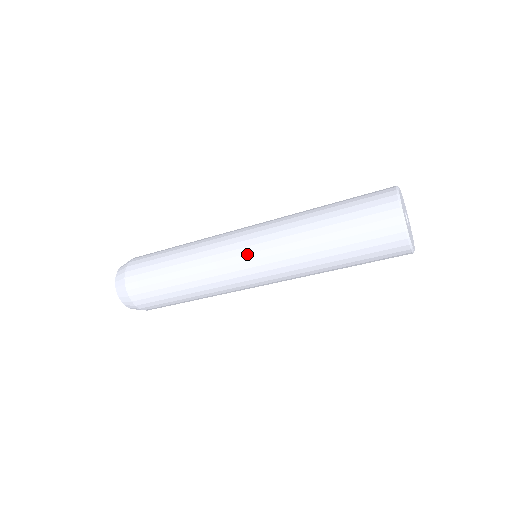
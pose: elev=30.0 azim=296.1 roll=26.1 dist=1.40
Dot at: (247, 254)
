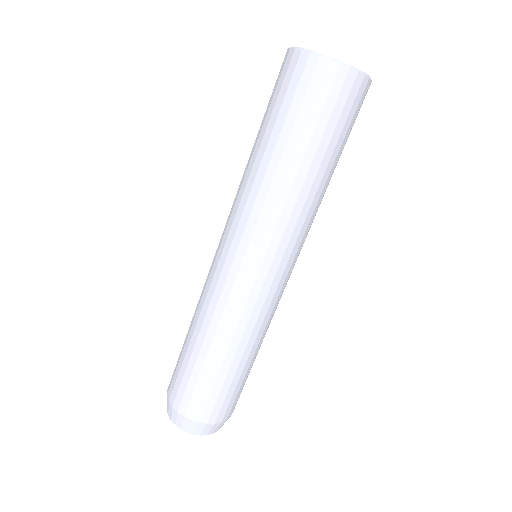
Dot at: (229, 250)
